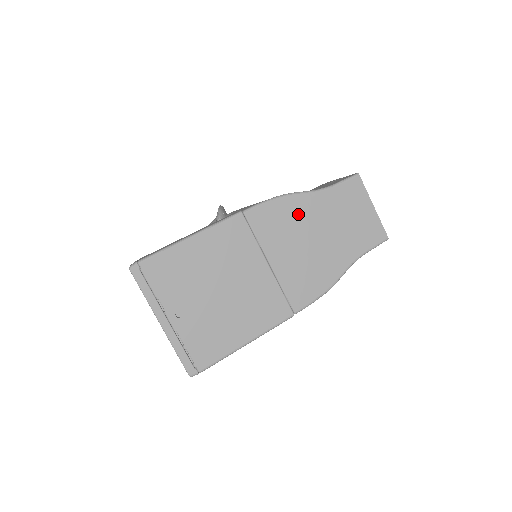
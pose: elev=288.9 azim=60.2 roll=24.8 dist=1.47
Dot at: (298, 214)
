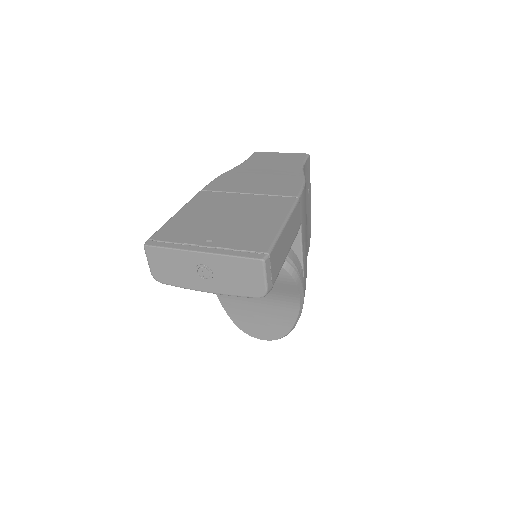
Dot at: (238, 175)
